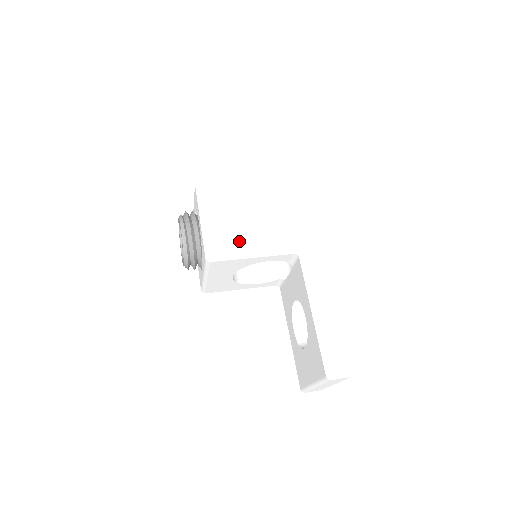
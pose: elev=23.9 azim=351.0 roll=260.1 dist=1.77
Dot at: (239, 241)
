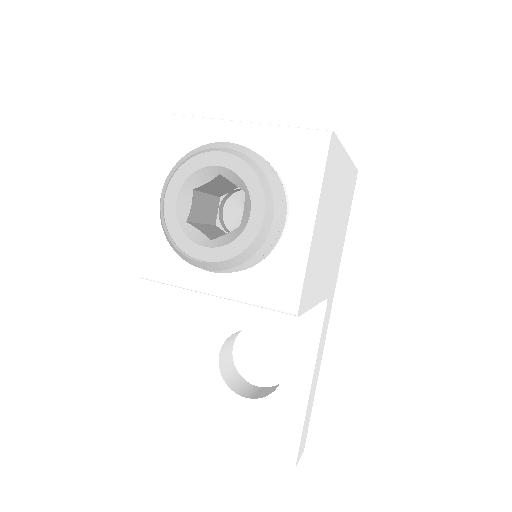
Dot at: (318, 275)
